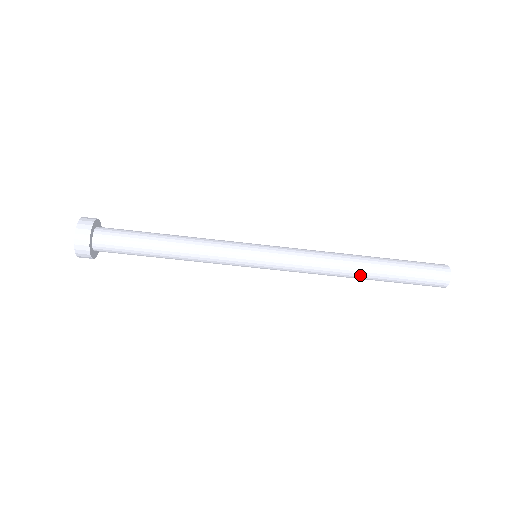
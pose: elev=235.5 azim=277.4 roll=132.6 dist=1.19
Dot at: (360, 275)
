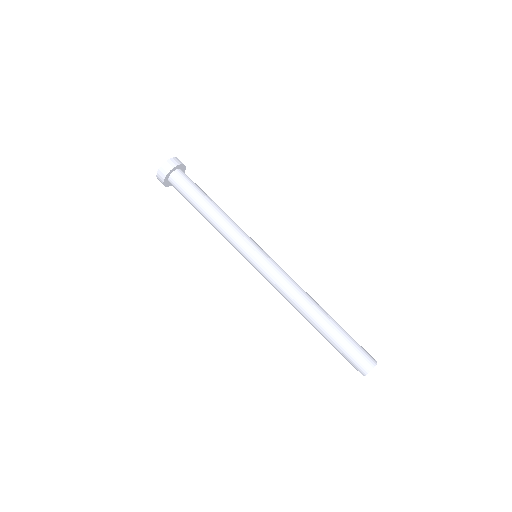
Dot at: (313, 316)
